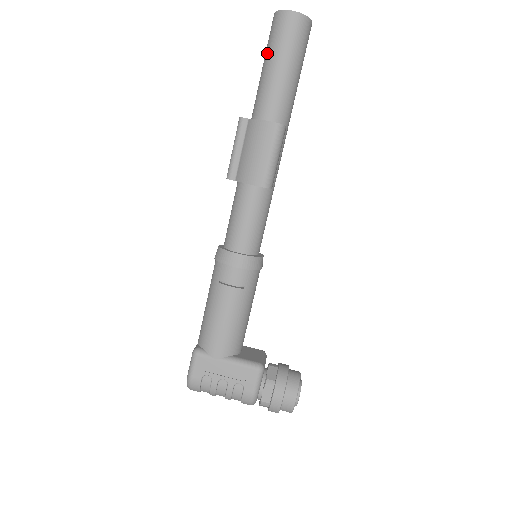
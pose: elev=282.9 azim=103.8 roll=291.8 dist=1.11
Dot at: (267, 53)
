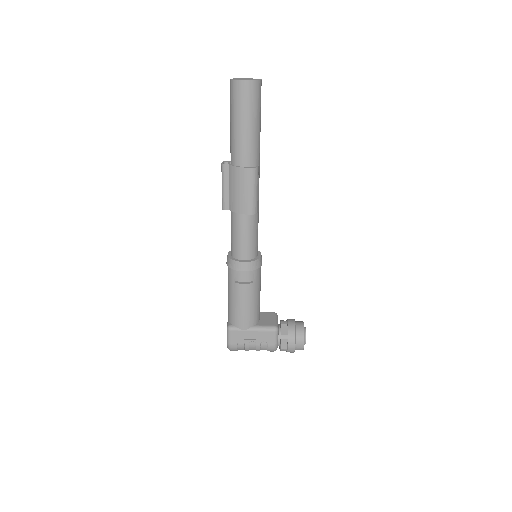
Dot at: (232, 114)
